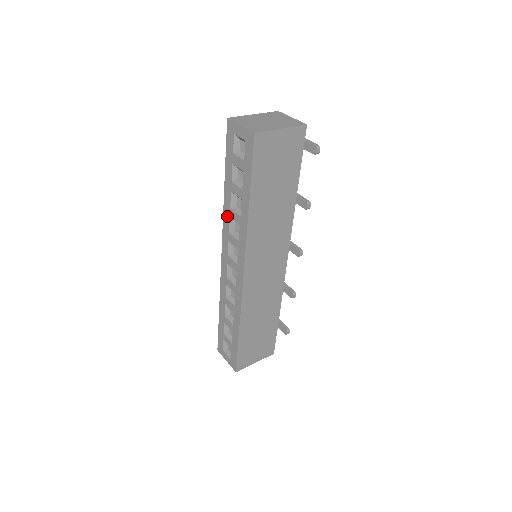
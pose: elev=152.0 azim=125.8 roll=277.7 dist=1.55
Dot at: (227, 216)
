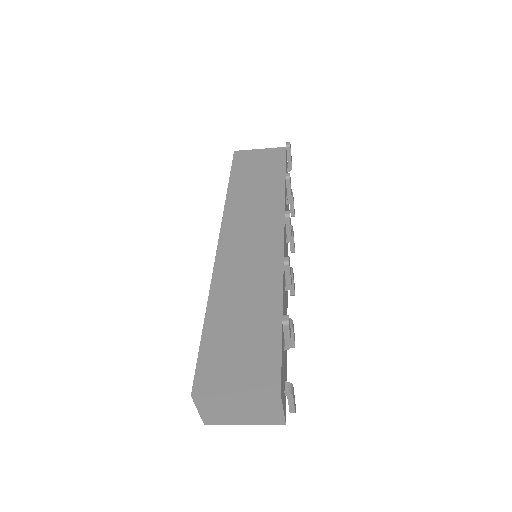
Dot at: occluded
